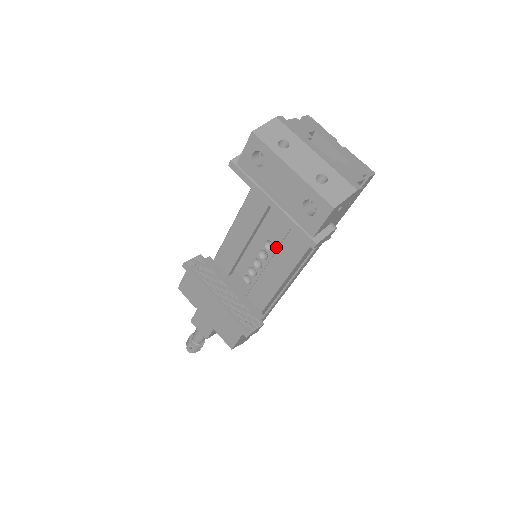
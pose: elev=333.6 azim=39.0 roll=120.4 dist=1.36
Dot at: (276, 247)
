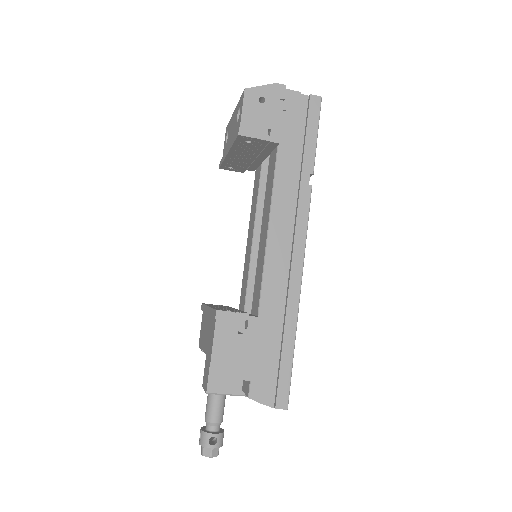
Dot at: occluded
